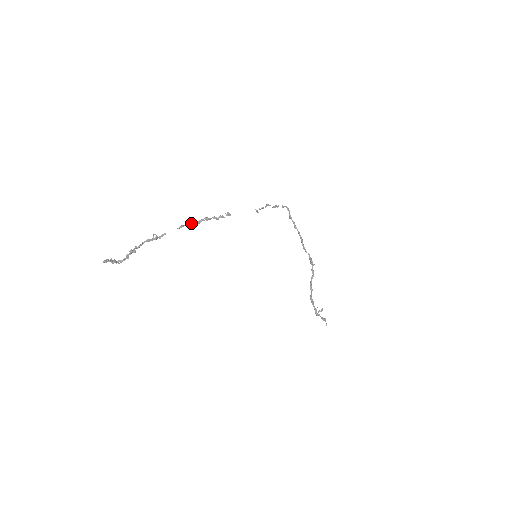
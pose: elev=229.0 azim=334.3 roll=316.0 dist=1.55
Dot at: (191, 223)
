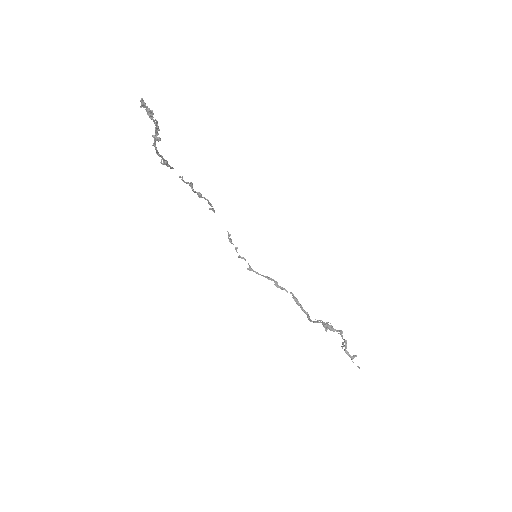
Dot at: (190, 182)
